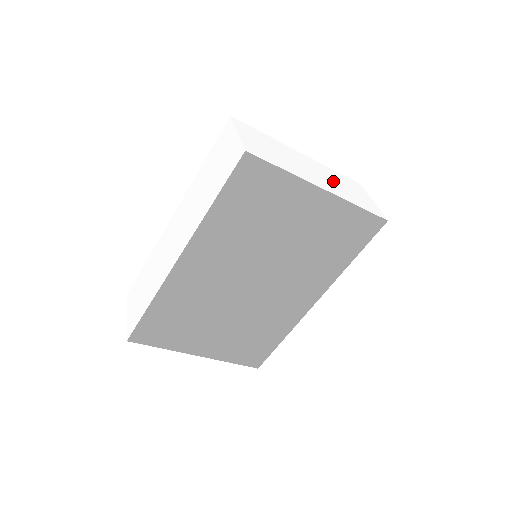
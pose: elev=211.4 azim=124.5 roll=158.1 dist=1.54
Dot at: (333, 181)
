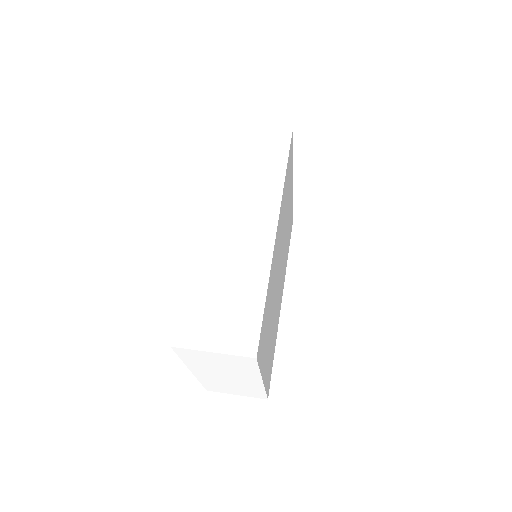
Dot at: occluded
